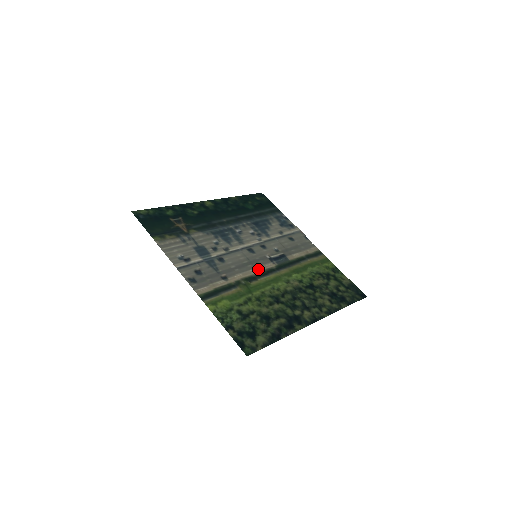
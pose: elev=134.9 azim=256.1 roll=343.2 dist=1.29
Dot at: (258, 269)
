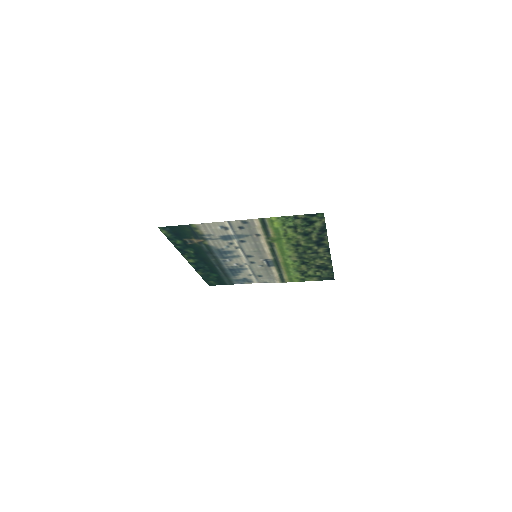
Dot at: (267, 251)
